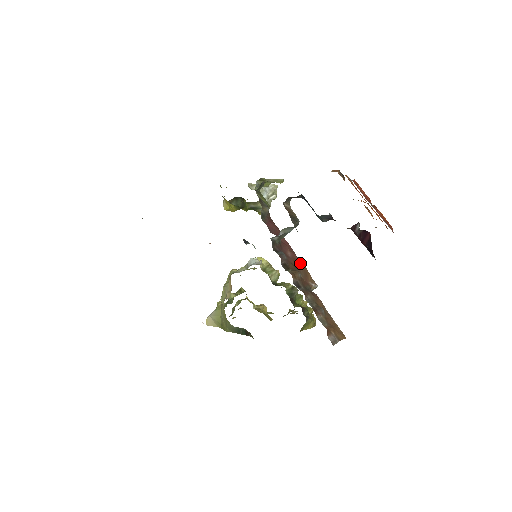
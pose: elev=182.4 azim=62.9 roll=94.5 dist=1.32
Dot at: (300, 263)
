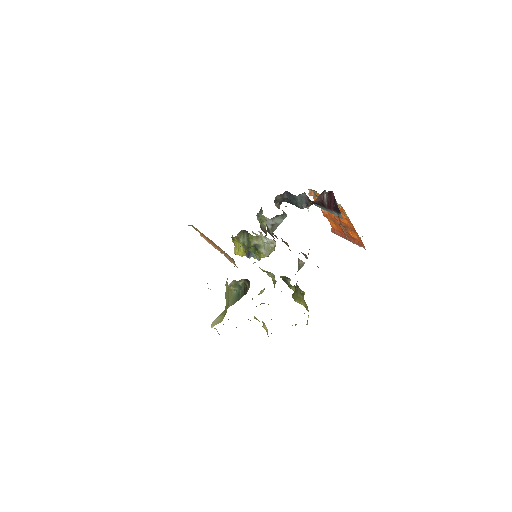
Dot at: occluded
